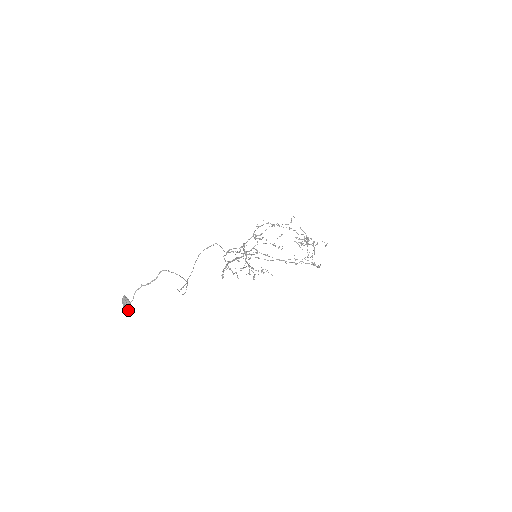
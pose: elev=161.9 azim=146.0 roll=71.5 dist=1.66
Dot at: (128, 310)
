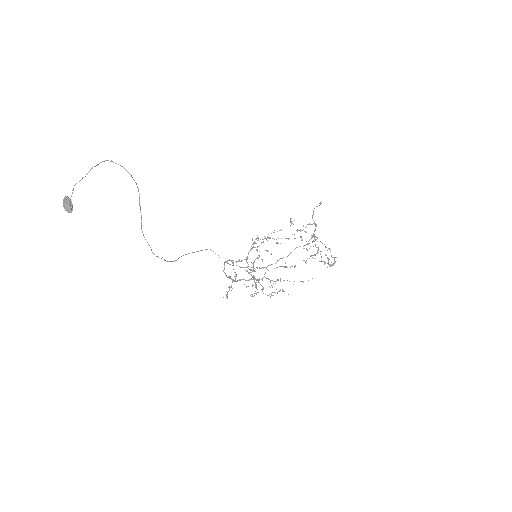
Dot at: (68, 209)
